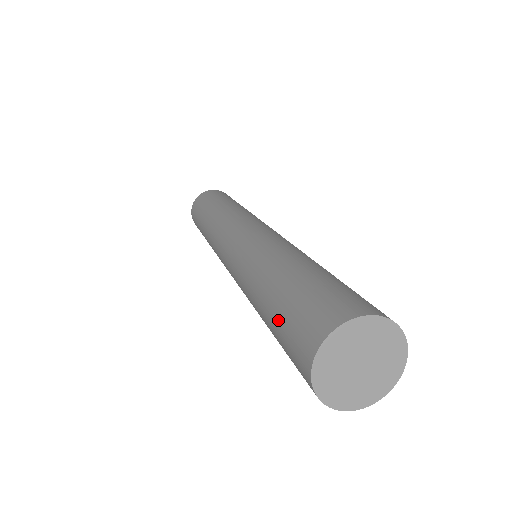
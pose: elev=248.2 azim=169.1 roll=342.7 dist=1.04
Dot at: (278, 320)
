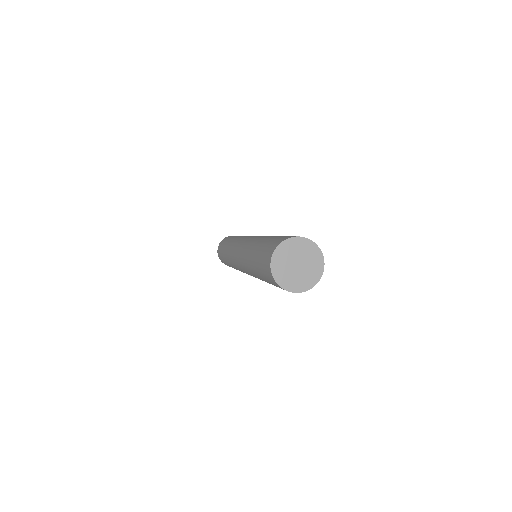
Dot at: (259, 255)
